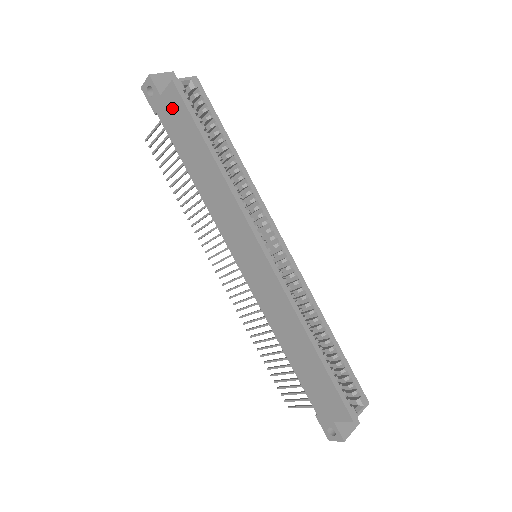
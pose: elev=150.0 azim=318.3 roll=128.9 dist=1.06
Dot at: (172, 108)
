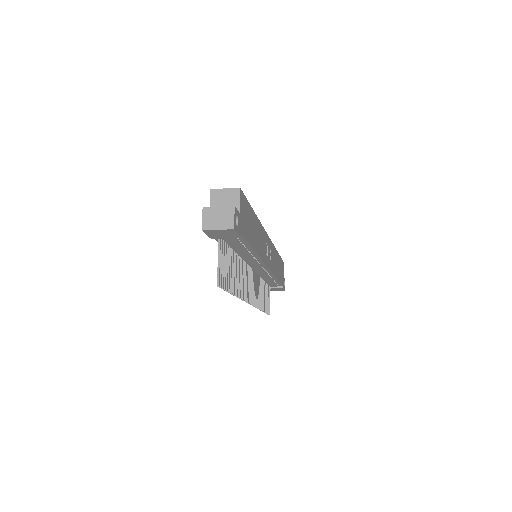
Dot at: occluded
